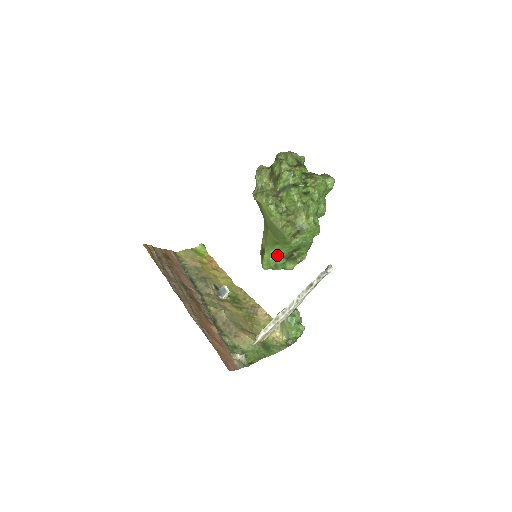
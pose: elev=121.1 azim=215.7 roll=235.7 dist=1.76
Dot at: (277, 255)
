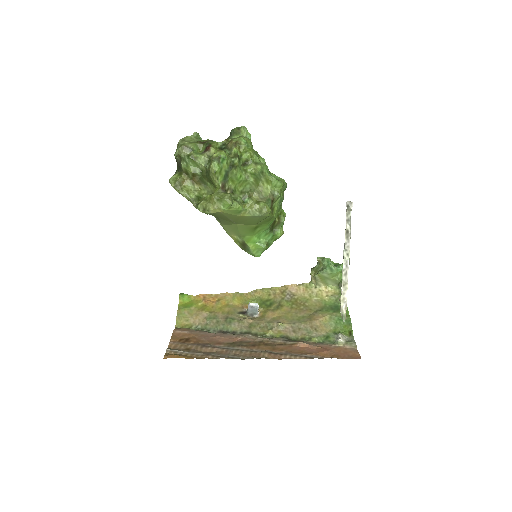
Dot at: (261, 236)
